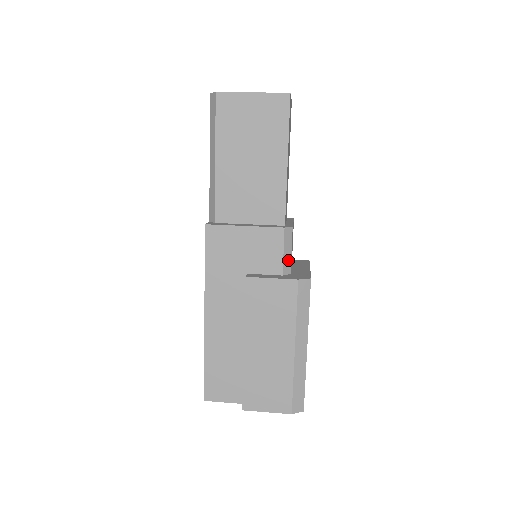
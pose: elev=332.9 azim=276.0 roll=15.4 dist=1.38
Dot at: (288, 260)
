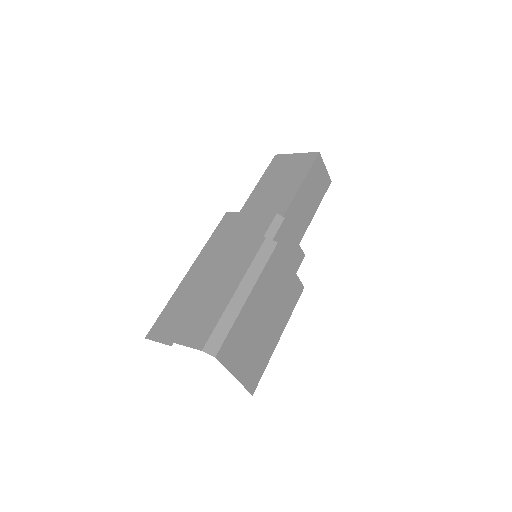
Dot at: (270, 237)
